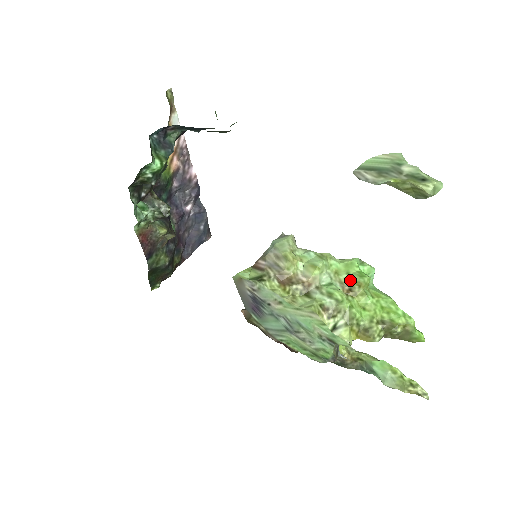
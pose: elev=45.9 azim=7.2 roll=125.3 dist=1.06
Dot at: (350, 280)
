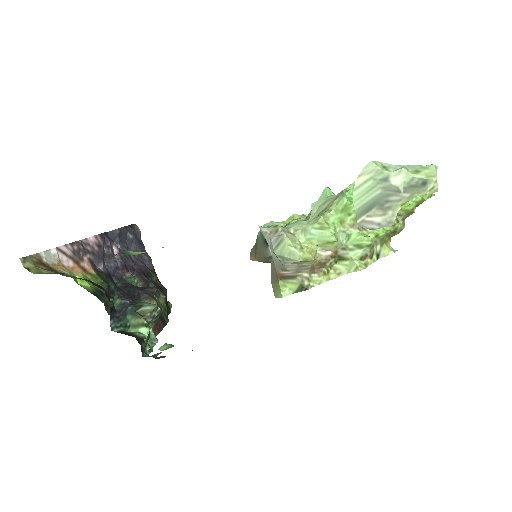
Dot at: occluded
